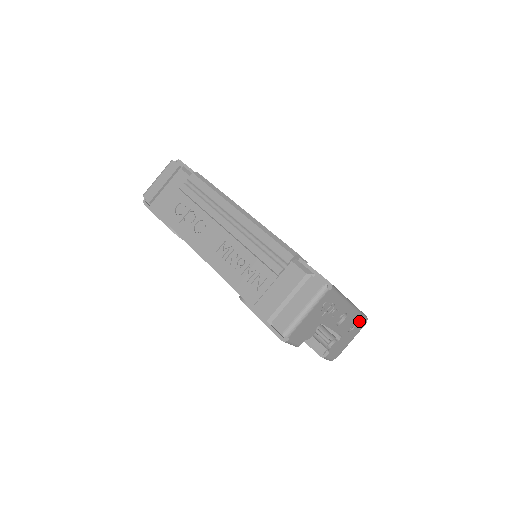
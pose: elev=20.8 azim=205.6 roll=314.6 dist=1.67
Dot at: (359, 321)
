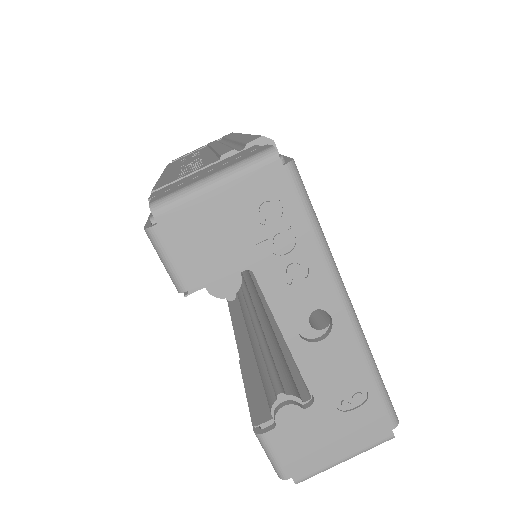
Dot at: (370, 400)
